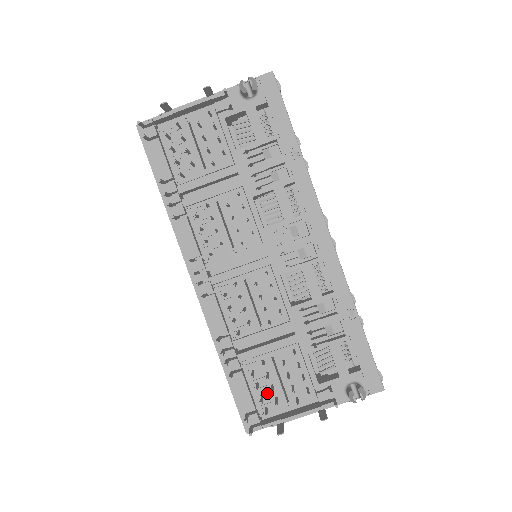
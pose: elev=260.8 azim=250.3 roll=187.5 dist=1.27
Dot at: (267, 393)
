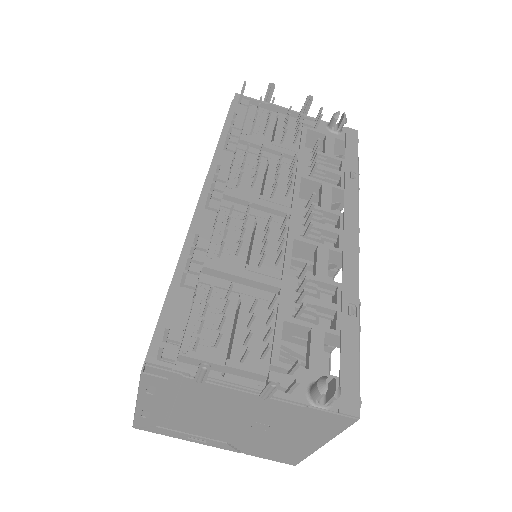
Dot at: (208, 333)
